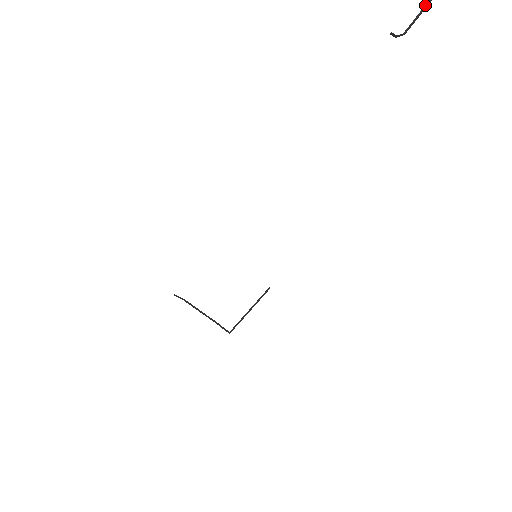
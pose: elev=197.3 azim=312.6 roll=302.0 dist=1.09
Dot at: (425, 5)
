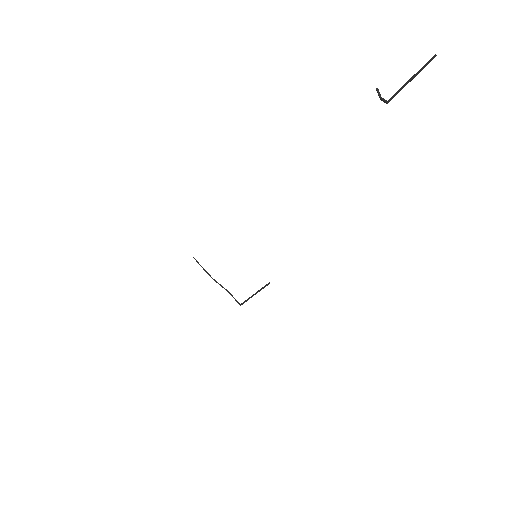
Dot at: (411, 77)
